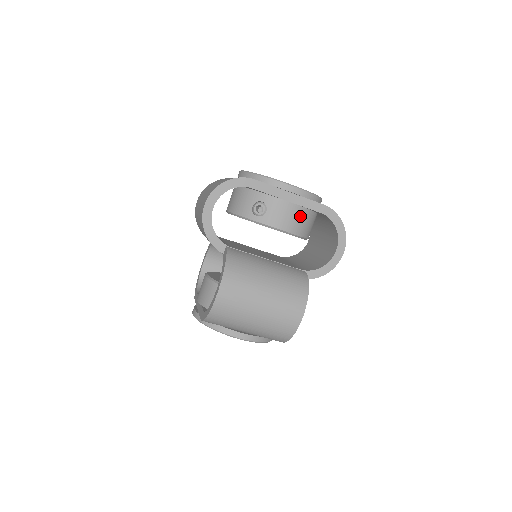
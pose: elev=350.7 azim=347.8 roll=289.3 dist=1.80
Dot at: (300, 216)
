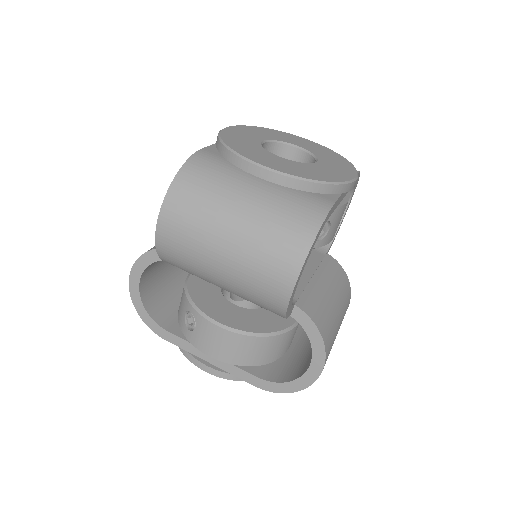
Dot at: occluded
